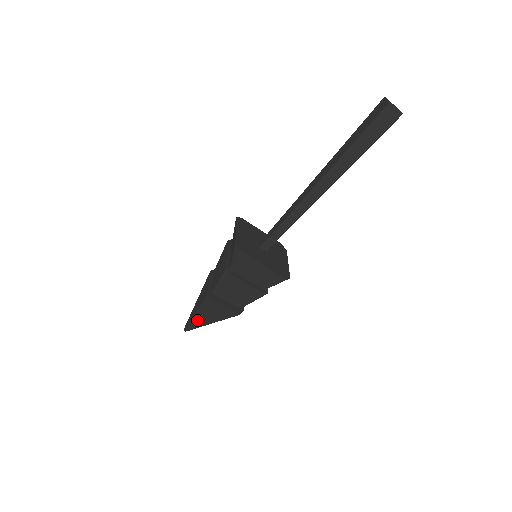
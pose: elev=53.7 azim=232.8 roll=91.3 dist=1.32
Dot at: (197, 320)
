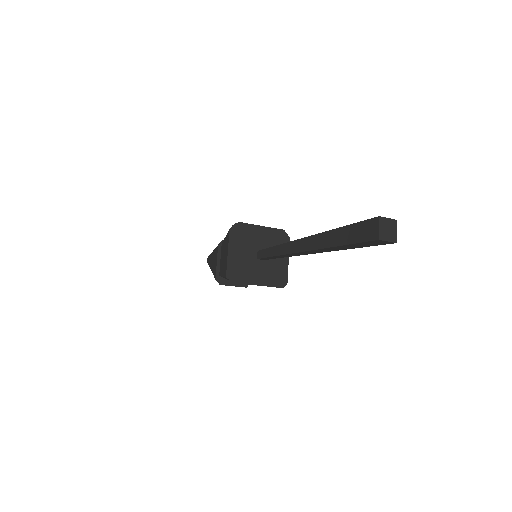
Dot at: occluded
